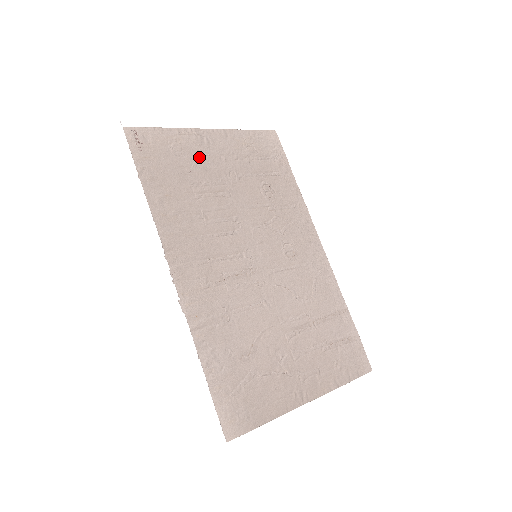
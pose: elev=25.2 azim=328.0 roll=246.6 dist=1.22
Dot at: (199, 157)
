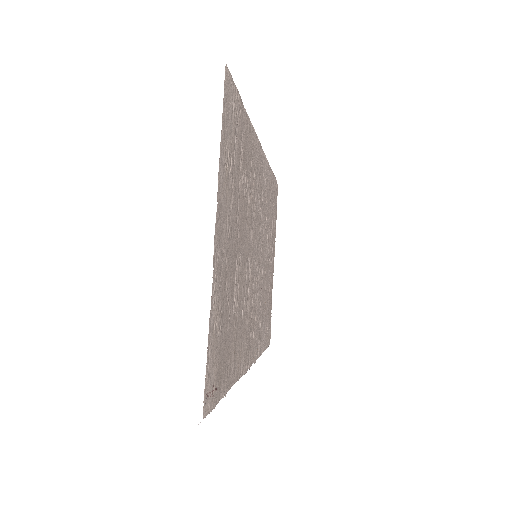
Dot at: (226, 284)
